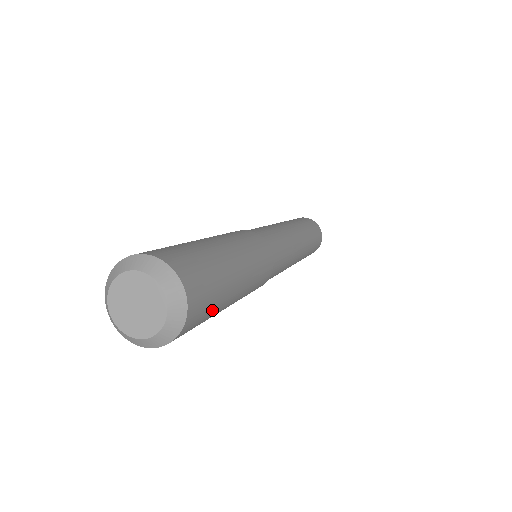
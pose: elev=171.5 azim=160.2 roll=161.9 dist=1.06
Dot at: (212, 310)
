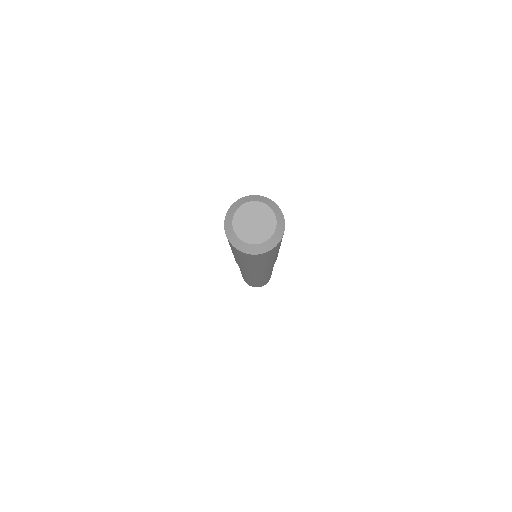
Dot at: occluded
